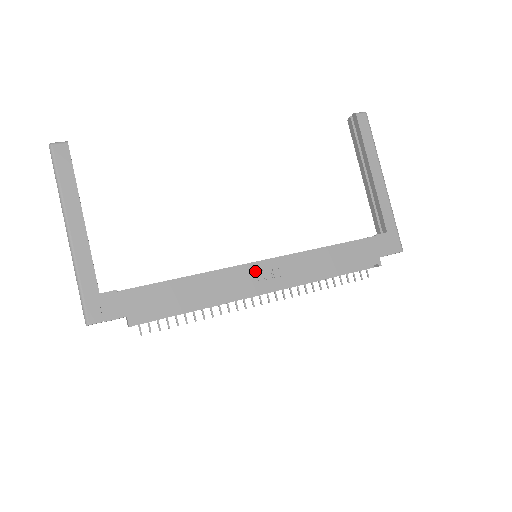
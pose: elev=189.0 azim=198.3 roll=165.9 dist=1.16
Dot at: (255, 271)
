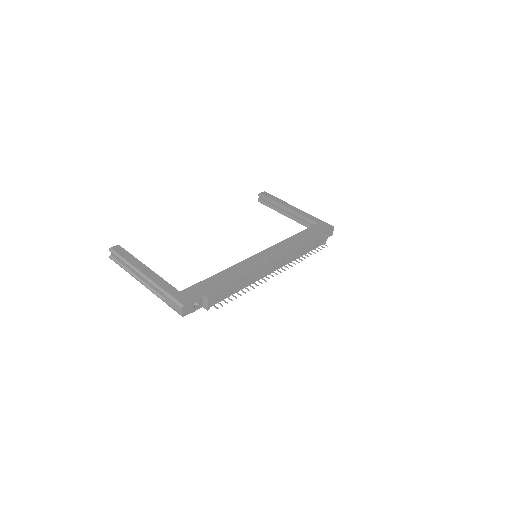
Dot at: (260, 257)
